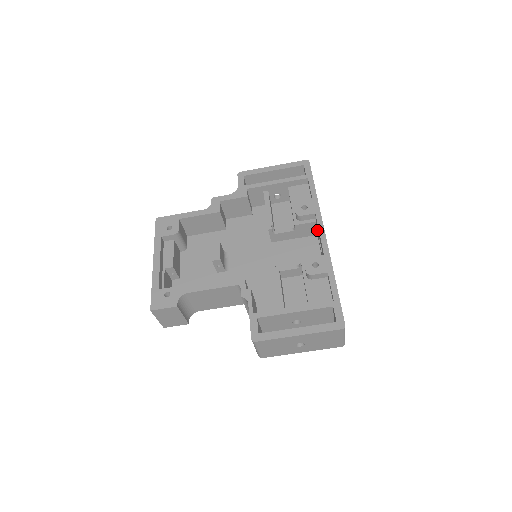
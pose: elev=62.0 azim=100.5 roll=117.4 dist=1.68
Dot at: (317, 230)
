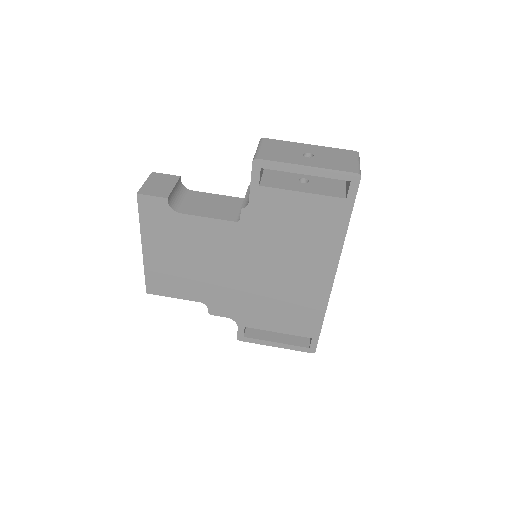
Dot at: occluded
